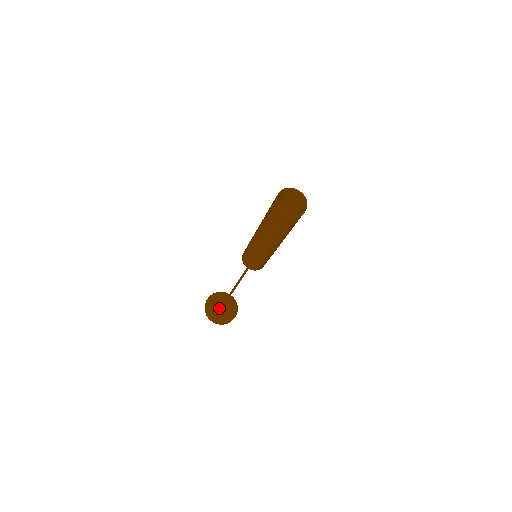
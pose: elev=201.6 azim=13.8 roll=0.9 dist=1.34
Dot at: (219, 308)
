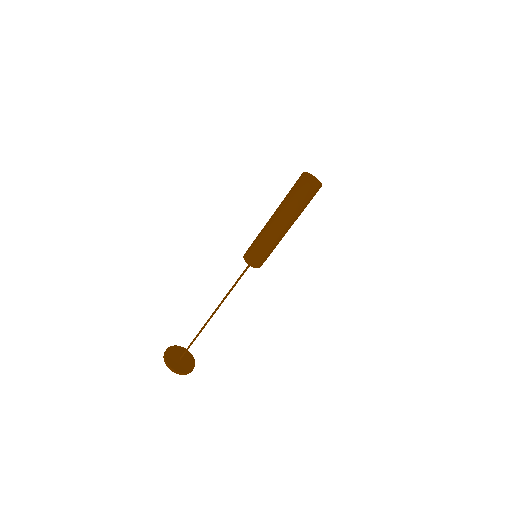
Dot at: (178, 359)
